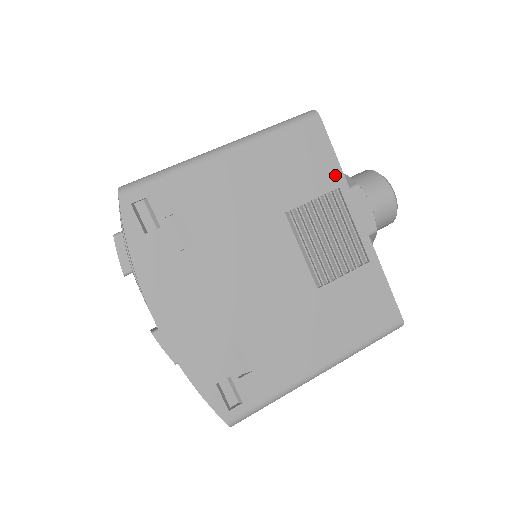
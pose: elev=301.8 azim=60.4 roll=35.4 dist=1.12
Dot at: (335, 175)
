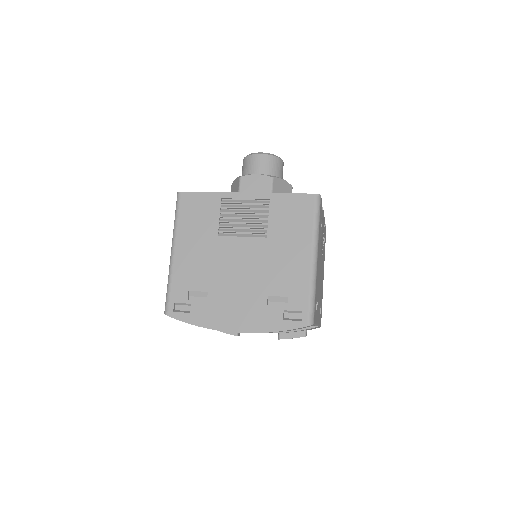
Dot at: (214, 198)
